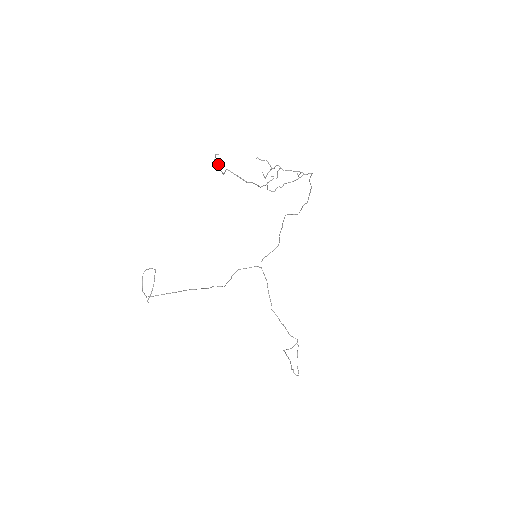
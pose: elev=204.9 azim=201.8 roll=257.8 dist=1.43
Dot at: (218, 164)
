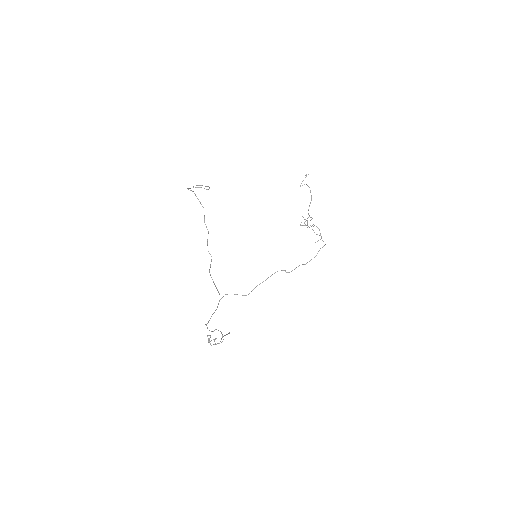
Dot at: occluded
